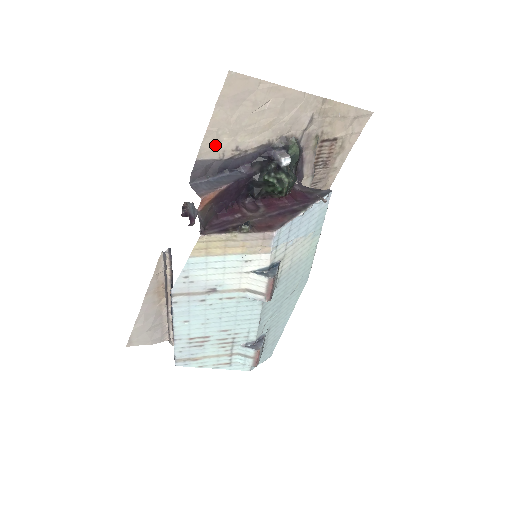
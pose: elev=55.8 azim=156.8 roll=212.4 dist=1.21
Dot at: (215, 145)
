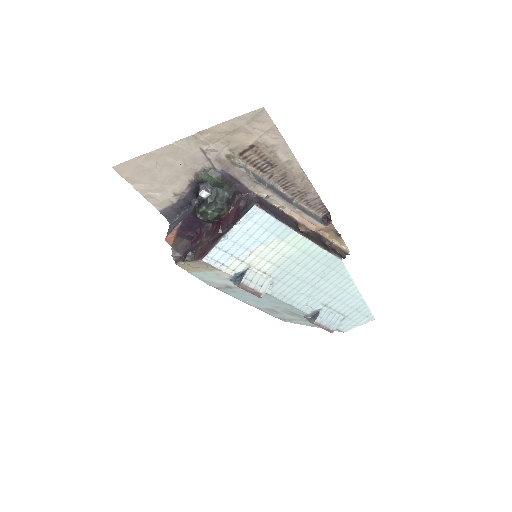
Dot at: (159, 200)
